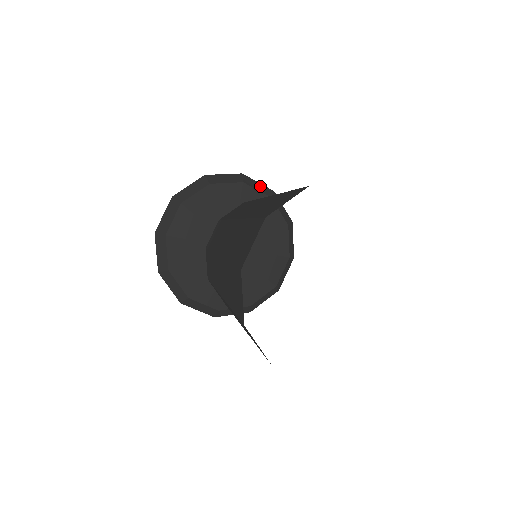
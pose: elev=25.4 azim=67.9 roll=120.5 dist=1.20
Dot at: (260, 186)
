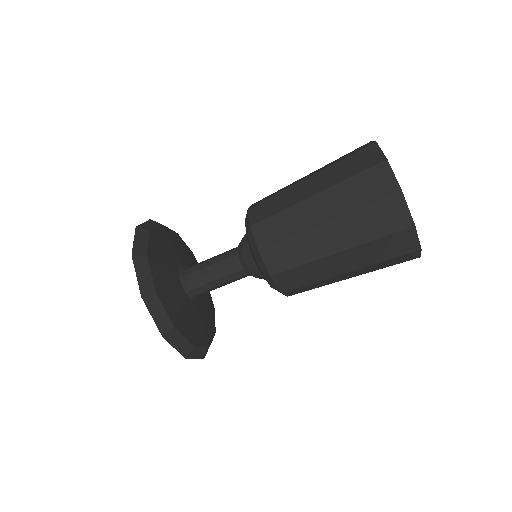
Dot at: occluded
